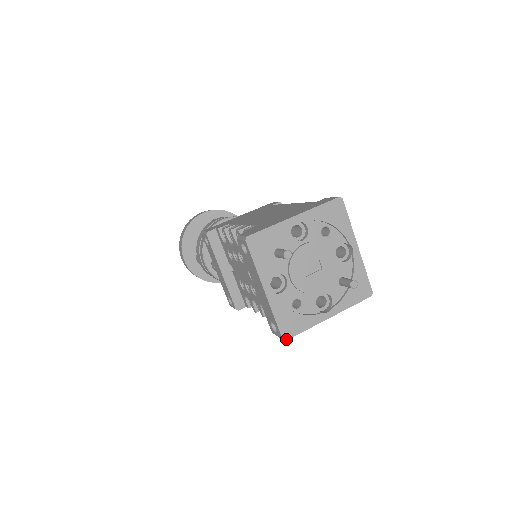
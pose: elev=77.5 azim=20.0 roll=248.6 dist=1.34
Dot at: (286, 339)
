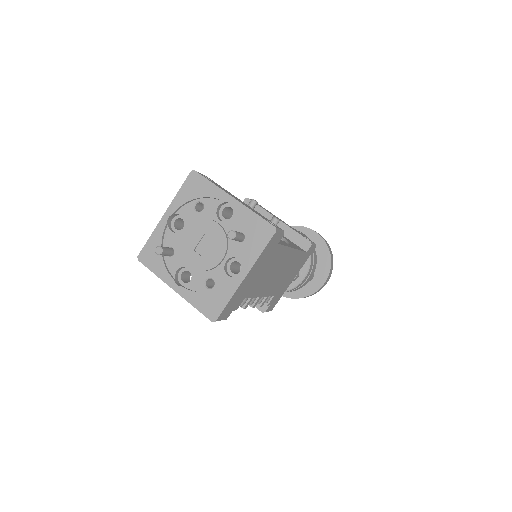
Dot at: (215, 320)
